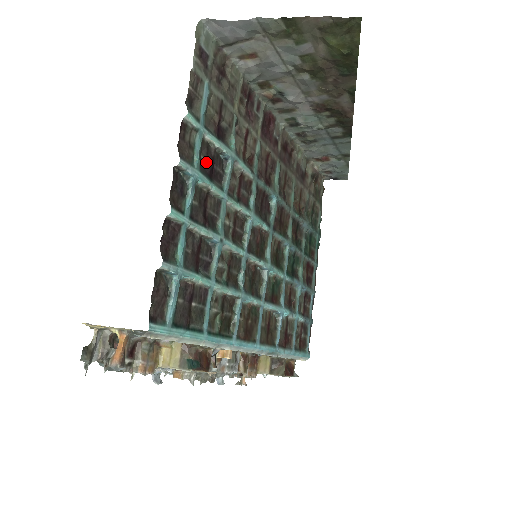
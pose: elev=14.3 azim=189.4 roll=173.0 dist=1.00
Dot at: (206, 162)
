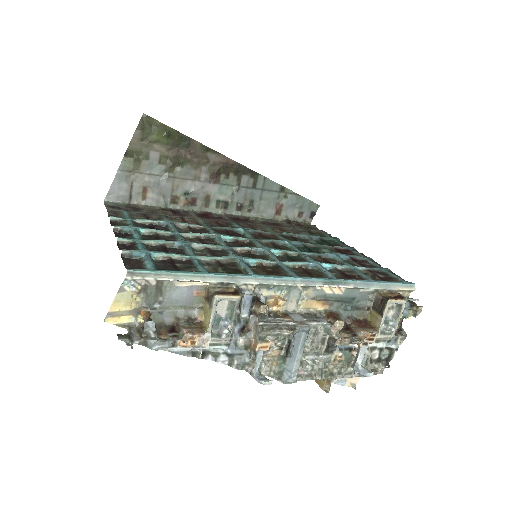
Dot at: (145, 227)
